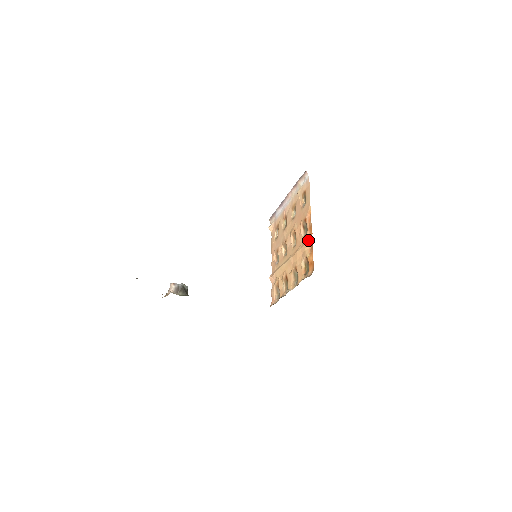
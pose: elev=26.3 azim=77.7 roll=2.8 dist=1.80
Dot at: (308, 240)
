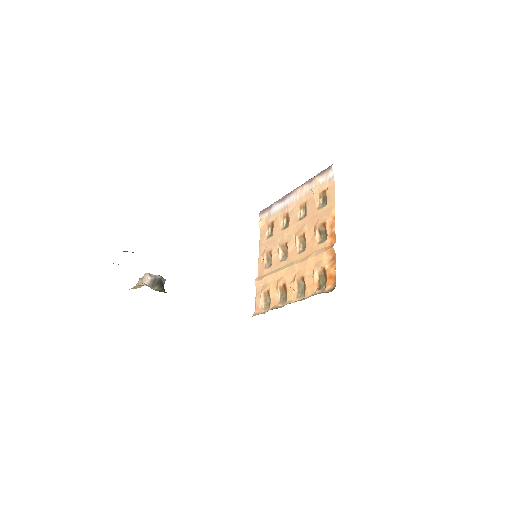
Dot at: (329, 249)
